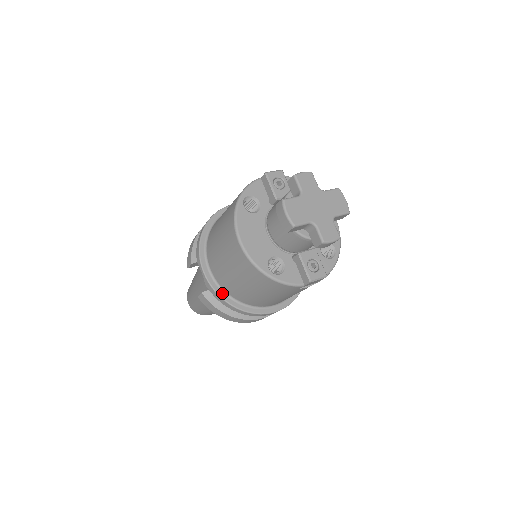
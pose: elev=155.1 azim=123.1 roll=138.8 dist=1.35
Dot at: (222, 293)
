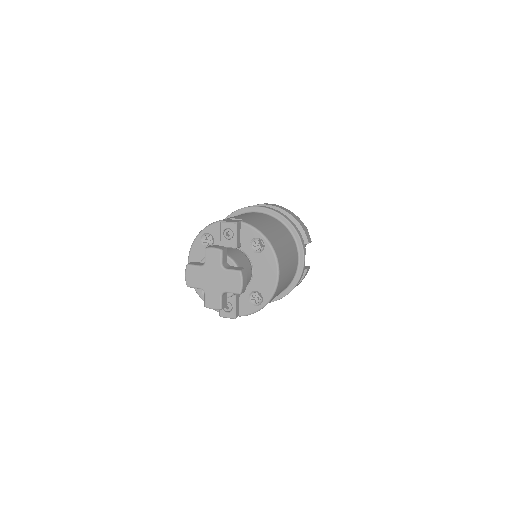
Dot at: occluded
